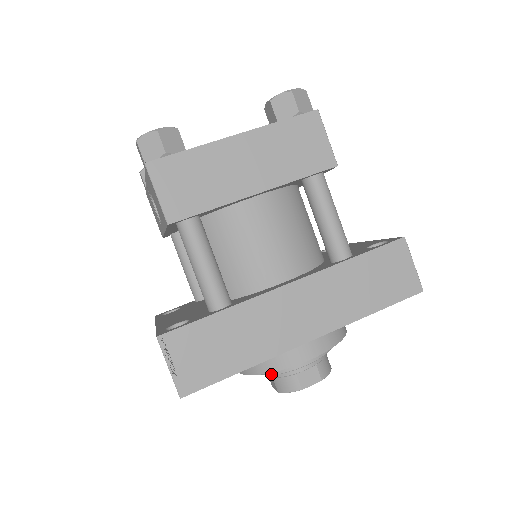
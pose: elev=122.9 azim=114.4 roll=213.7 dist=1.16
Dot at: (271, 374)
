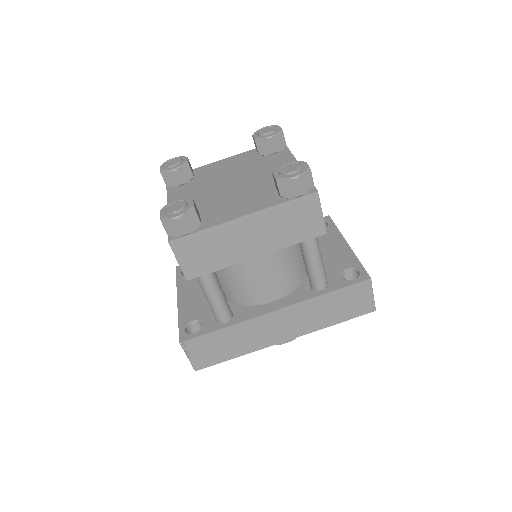
Dot at: occluded
